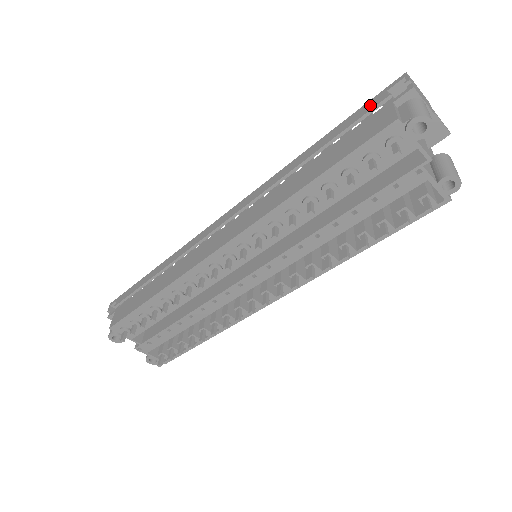
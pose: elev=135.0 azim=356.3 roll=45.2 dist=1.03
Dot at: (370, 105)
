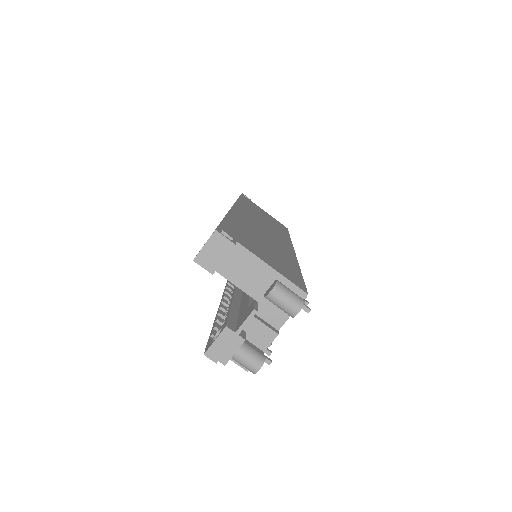
Dot at: occluded
